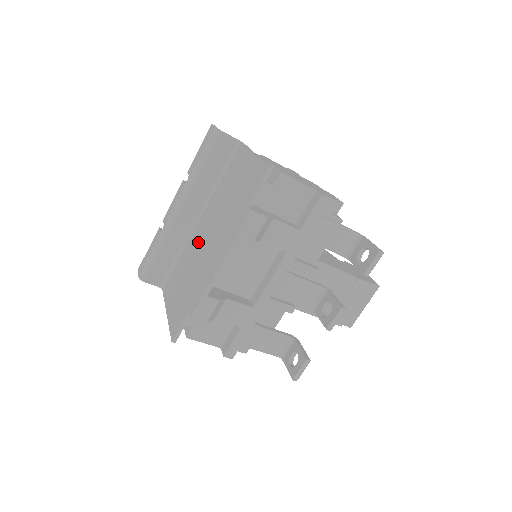
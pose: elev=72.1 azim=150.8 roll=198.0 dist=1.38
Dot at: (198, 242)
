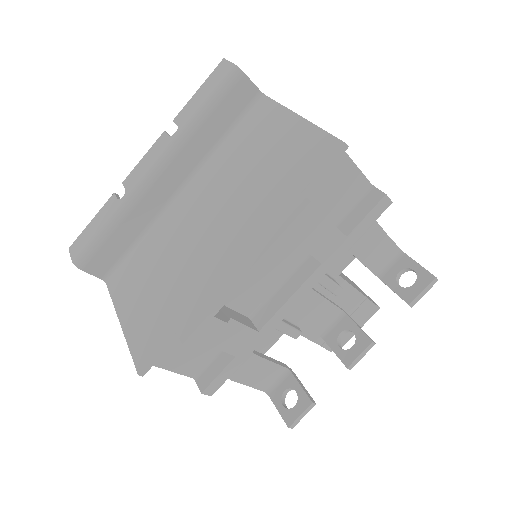
Dot at: (184, 226)
